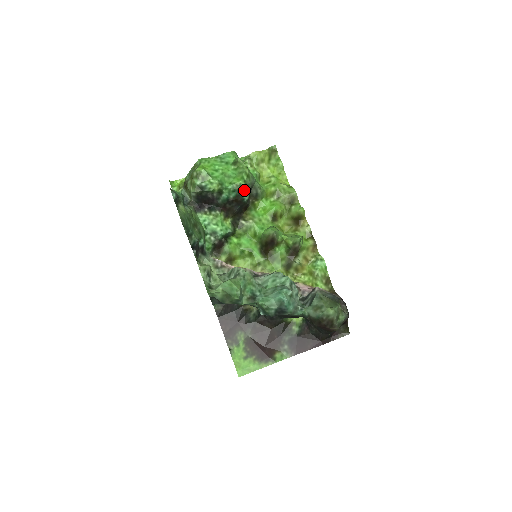
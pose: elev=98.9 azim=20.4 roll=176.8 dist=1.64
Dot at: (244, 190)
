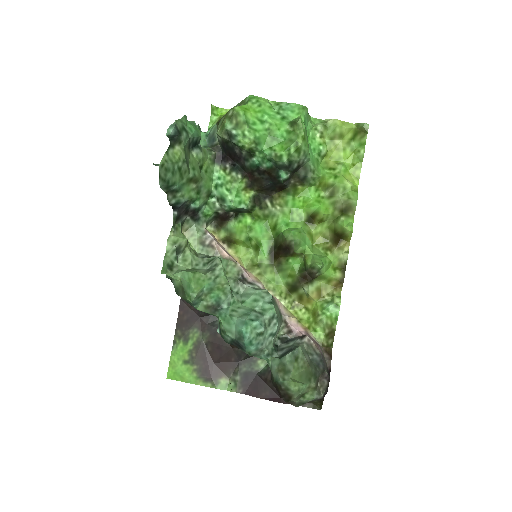
Dot at: (284, 165)
